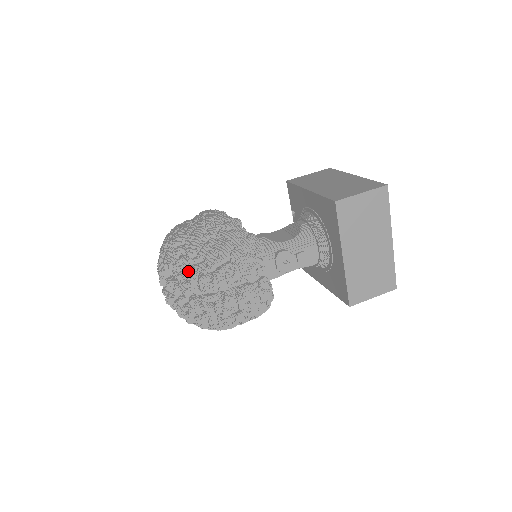
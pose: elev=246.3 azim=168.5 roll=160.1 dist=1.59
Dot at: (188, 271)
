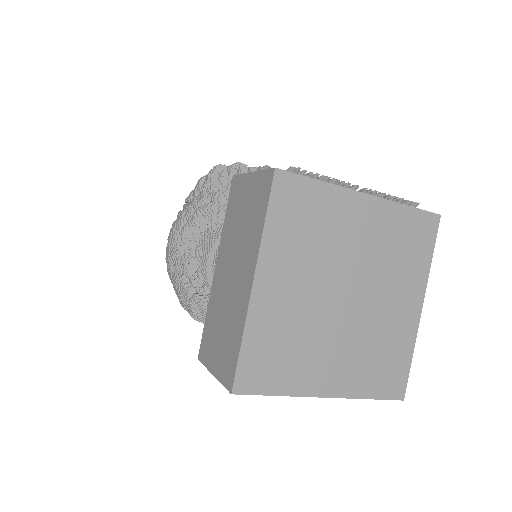
Dot at: occluded
